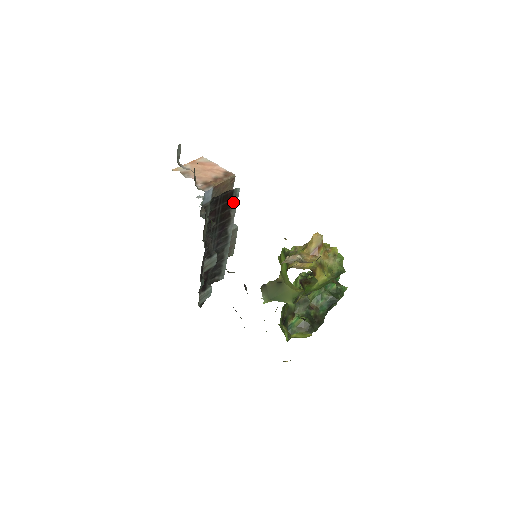
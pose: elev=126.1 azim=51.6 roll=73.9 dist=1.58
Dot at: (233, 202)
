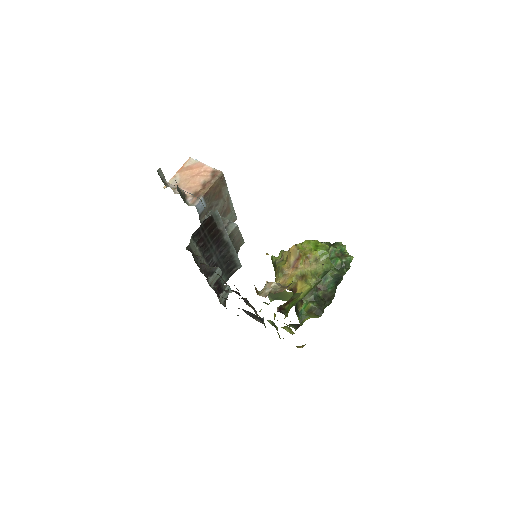
Dot at: (217, 221)
